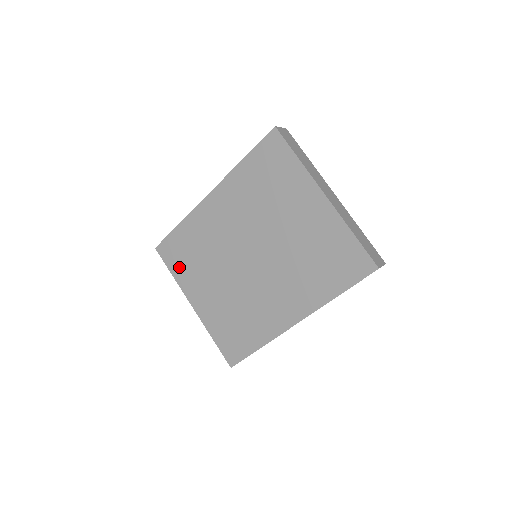
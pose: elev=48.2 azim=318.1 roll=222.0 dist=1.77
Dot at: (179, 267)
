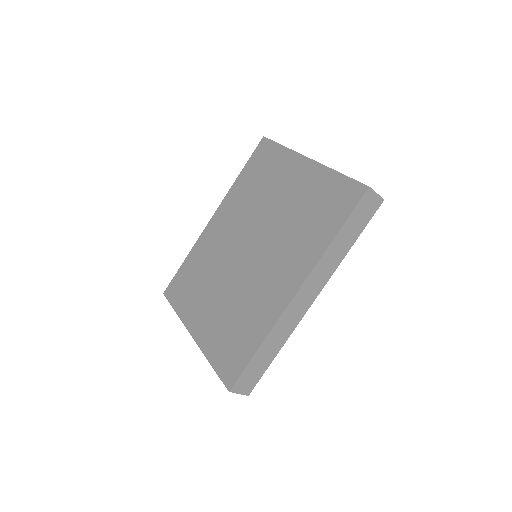
Dot at: (182, 299)
